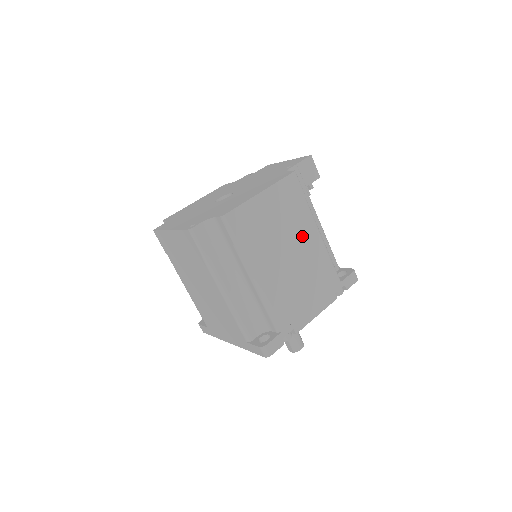
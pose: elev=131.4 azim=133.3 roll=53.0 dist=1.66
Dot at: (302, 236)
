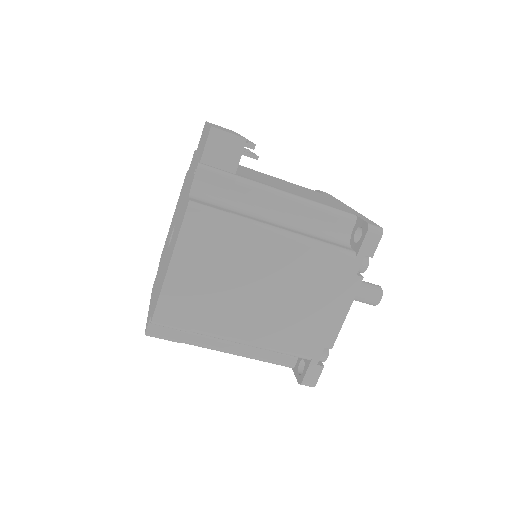
Dot at: (260, 259)
